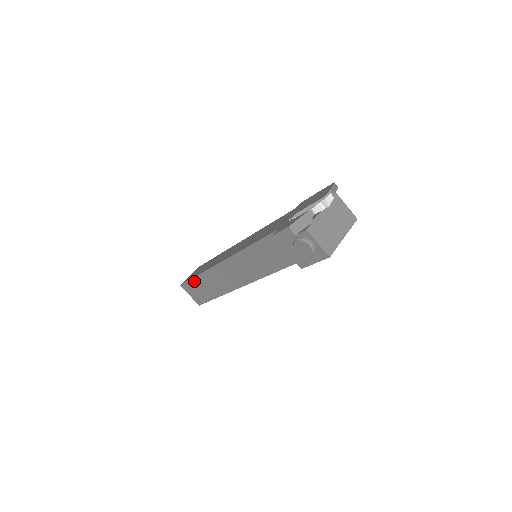
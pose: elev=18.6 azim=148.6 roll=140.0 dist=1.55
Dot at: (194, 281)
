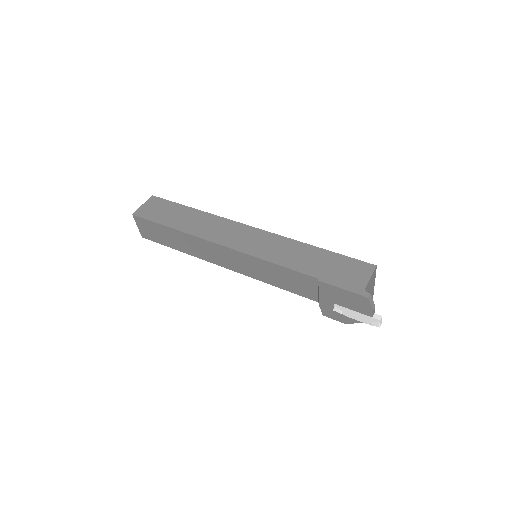
Dot at: occluded
